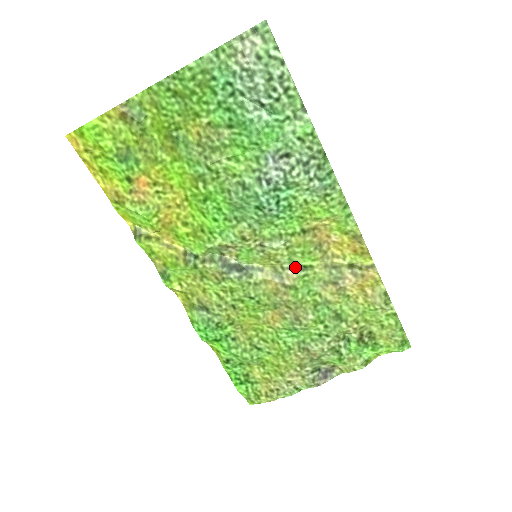
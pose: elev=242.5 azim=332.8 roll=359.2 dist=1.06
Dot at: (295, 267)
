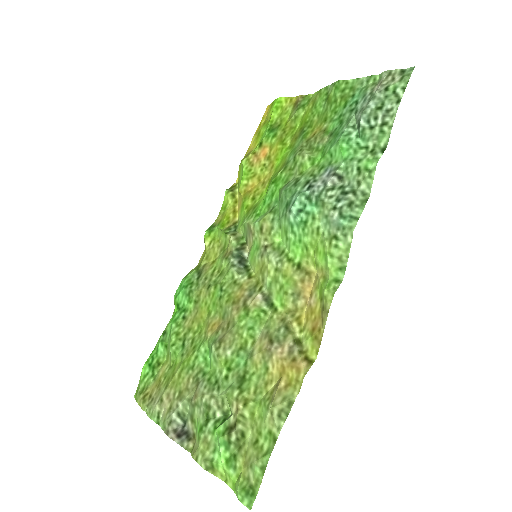
Dot at: (267, 297)
